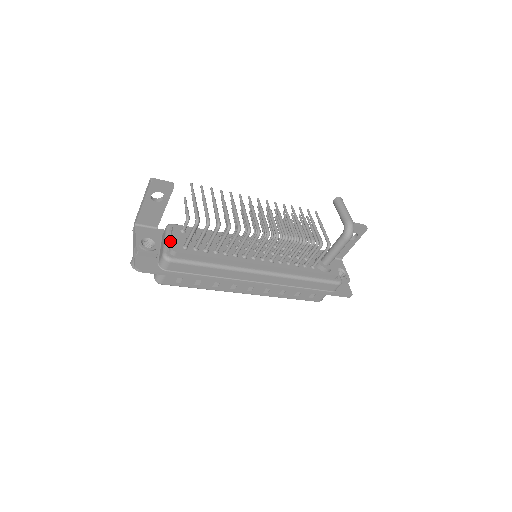
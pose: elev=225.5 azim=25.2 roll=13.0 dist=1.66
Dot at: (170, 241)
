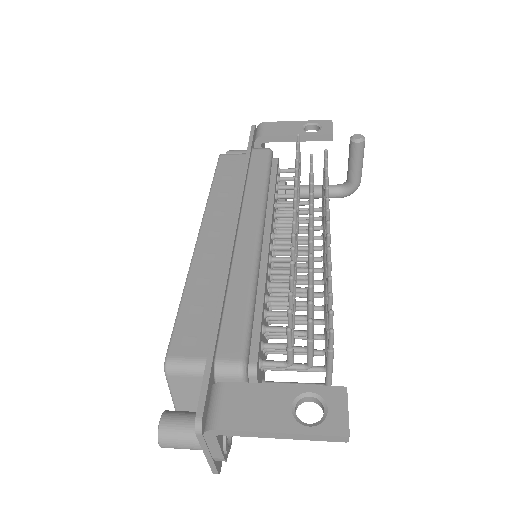
Dot at: occluded
